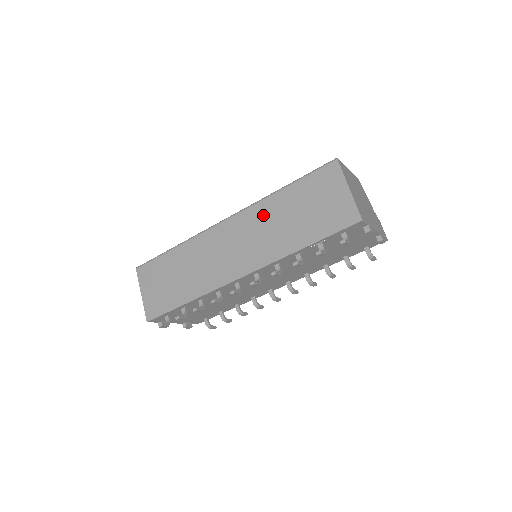
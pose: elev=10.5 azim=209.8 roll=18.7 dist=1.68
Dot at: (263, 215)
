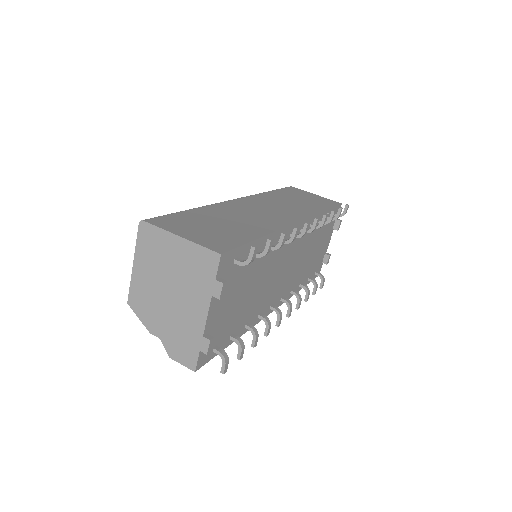
Dot at: (271, 198)
